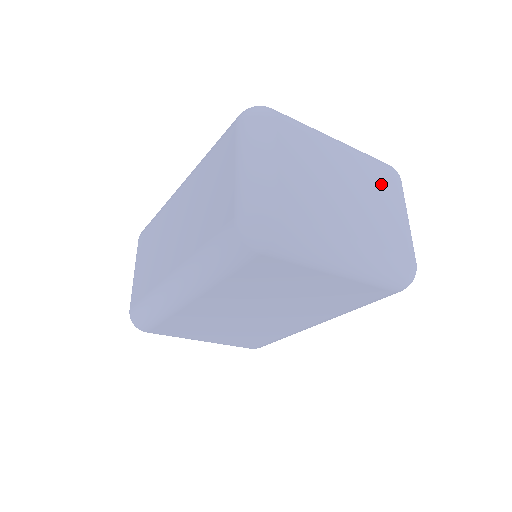
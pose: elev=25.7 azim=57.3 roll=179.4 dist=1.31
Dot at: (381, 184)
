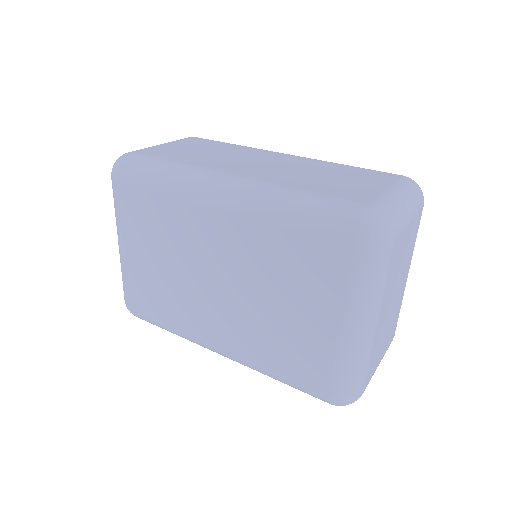
Dot at: (392, 328)
